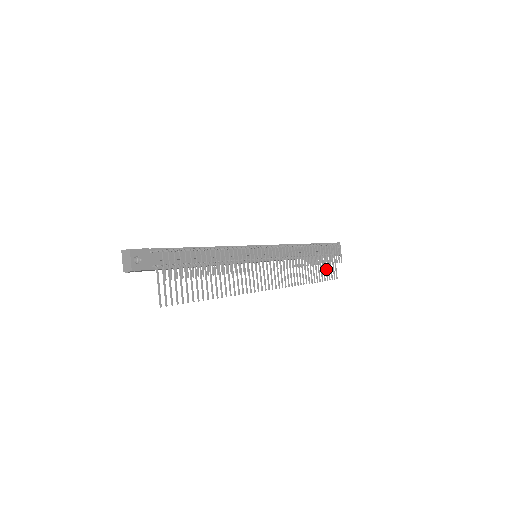
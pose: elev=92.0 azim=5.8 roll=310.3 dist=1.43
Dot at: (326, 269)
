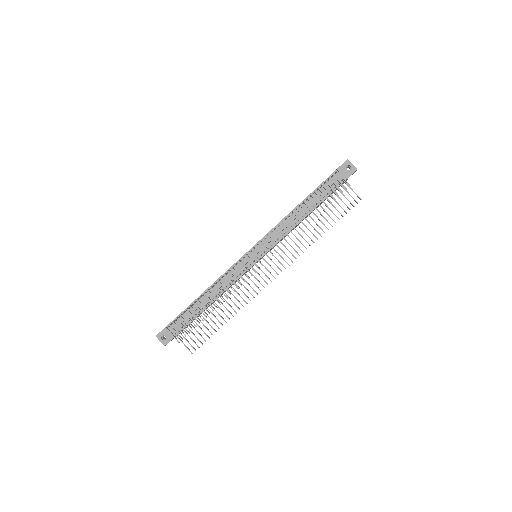
Dot at: occluded
